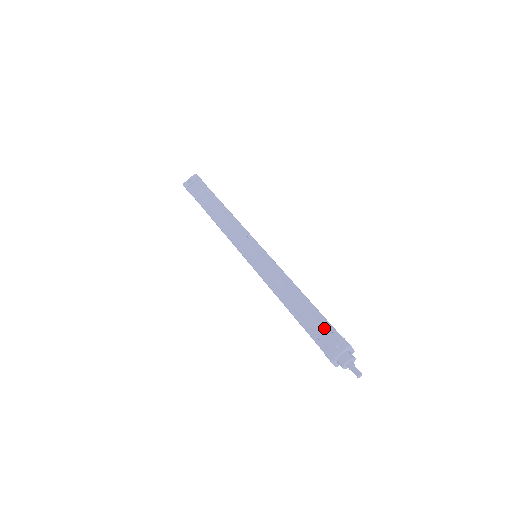
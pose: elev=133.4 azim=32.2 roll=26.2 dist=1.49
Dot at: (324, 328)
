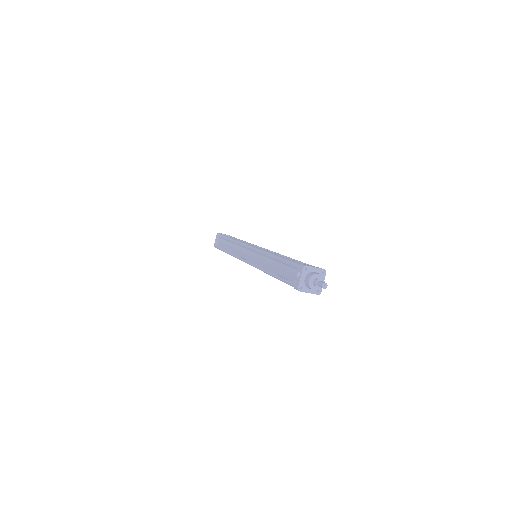
Dot at: (290, 268)
